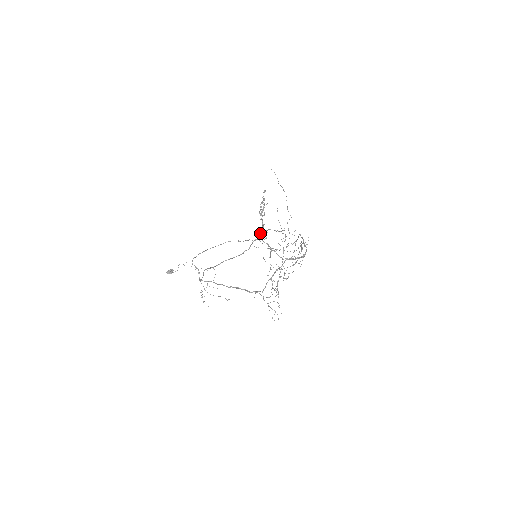
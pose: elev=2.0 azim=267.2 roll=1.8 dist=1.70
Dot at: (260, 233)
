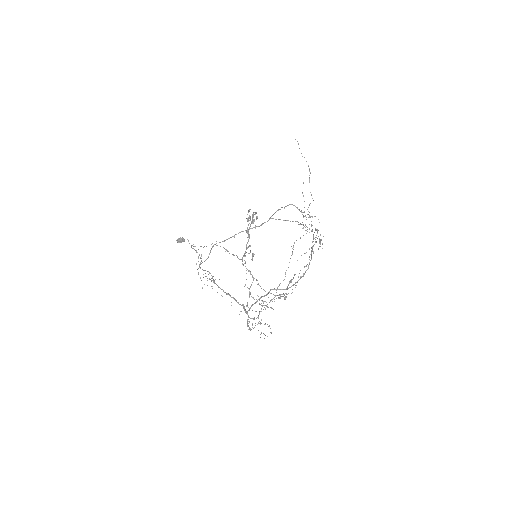
Dot at: (243, 256)
